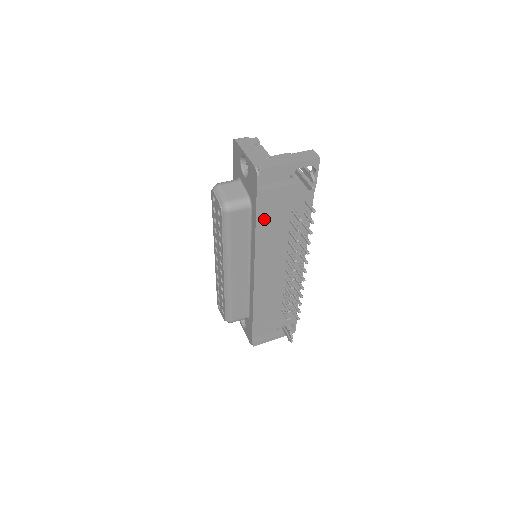
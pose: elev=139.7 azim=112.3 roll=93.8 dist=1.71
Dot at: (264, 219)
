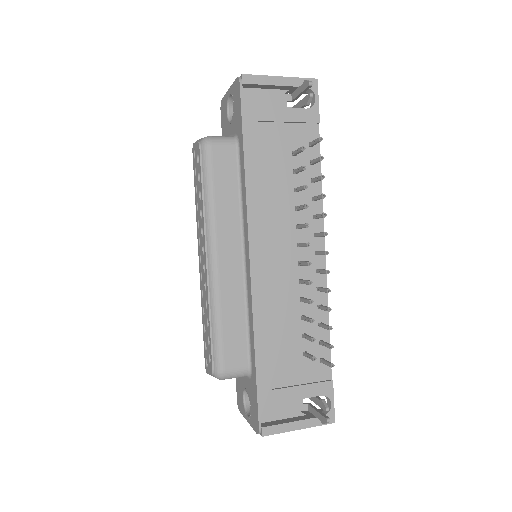
Dot at: (255, 154)
